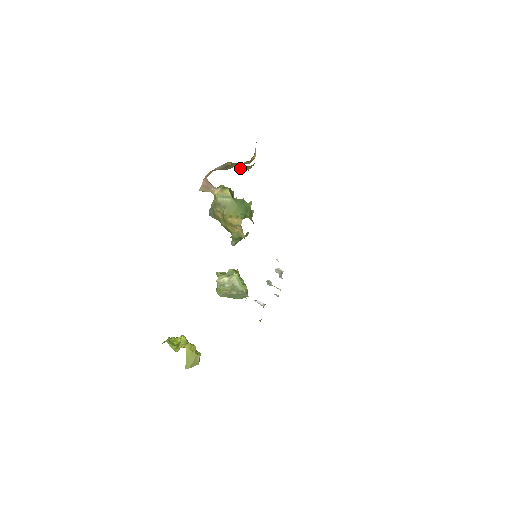
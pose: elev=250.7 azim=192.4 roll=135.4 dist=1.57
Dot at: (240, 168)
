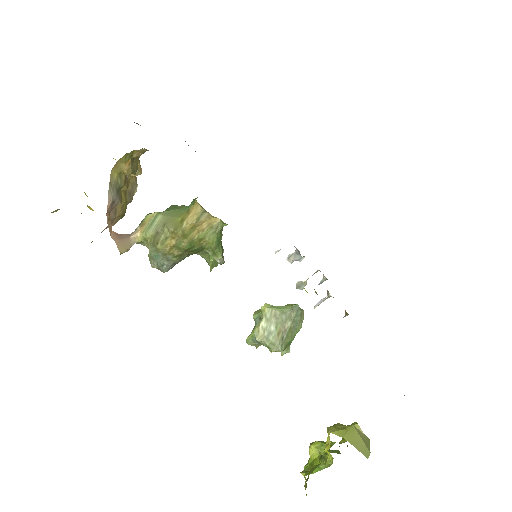
Dot at: (129, 164)
